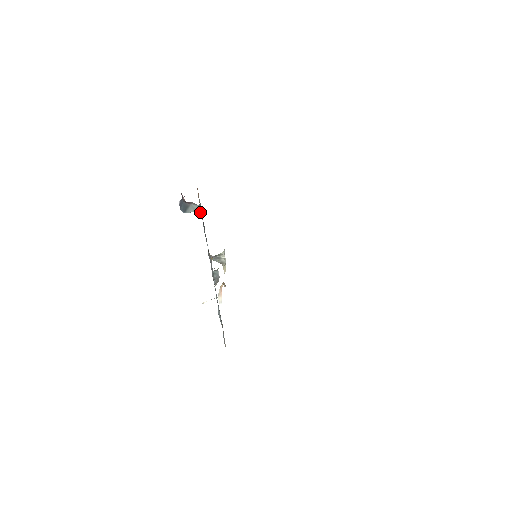
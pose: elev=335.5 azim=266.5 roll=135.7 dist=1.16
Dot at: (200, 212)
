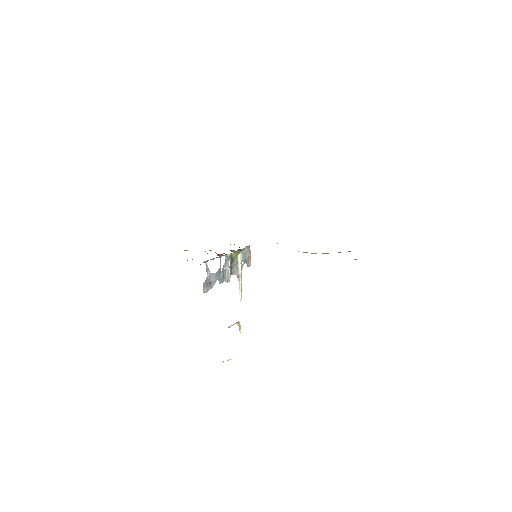
Dot at: (245, 260)
